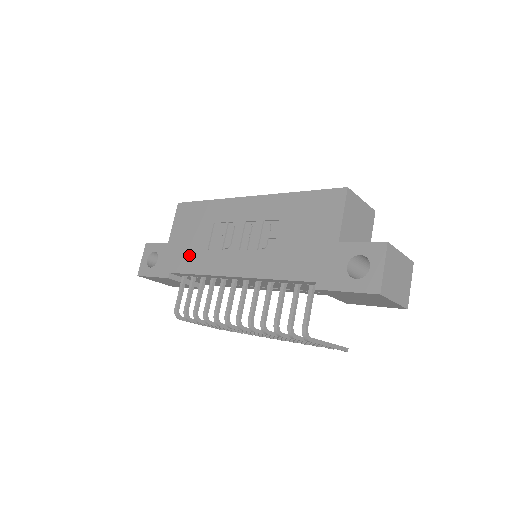
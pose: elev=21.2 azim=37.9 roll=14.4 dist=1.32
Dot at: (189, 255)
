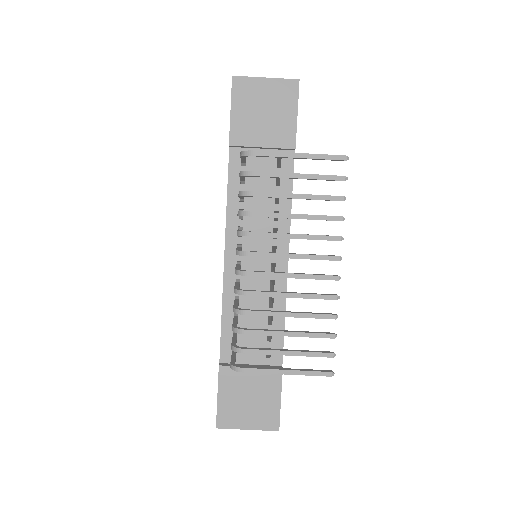
Dot at: occluded
